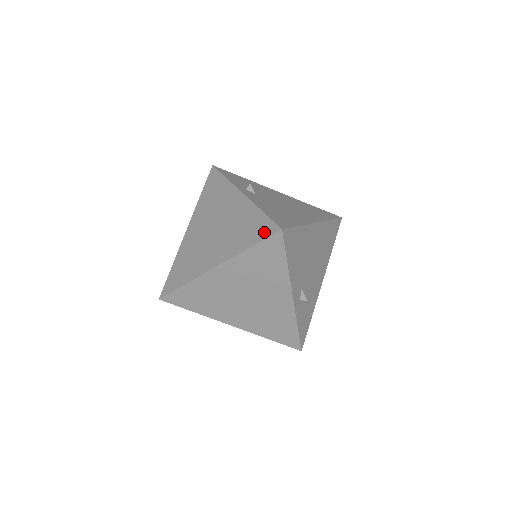
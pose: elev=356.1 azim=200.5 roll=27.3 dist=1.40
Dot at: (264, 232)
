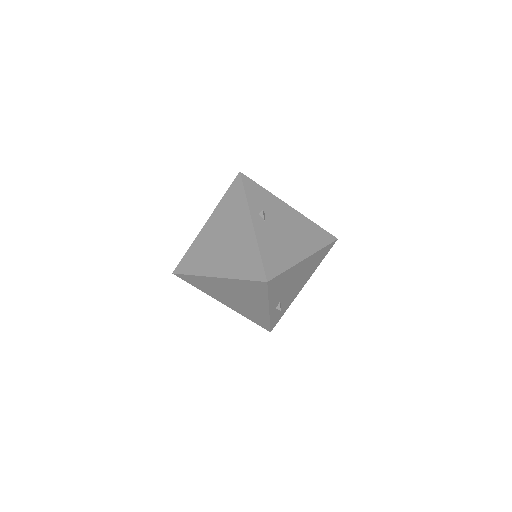
Dot at: (255, 274)
